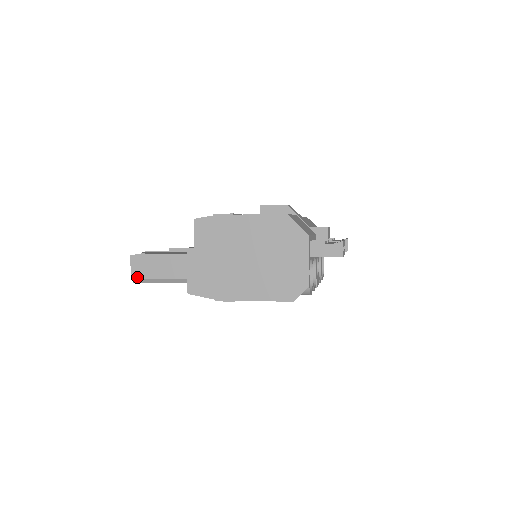
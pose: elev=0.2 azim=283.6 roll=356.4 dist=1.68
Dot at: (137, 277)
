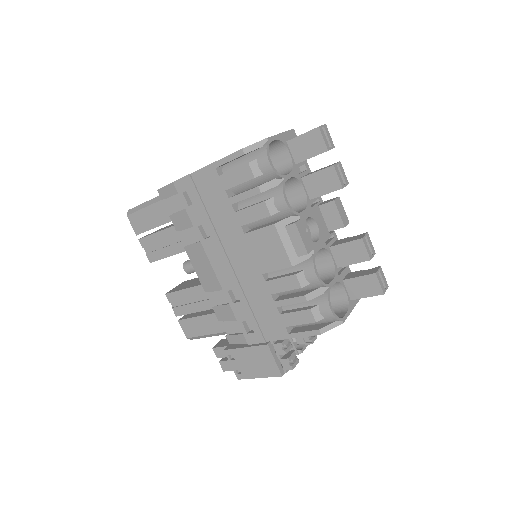
Dot at: (133, 208)
